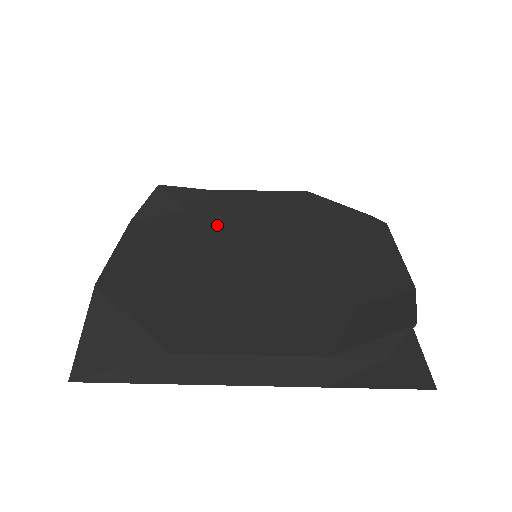
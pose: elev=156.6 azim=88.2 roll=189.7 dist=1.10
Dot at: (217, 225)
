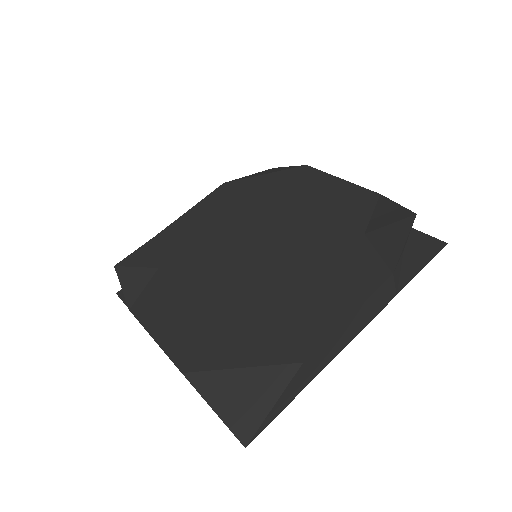
Dot at: (200, 258)
